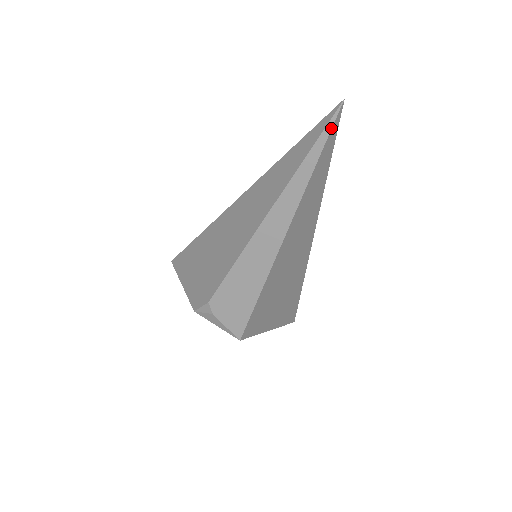
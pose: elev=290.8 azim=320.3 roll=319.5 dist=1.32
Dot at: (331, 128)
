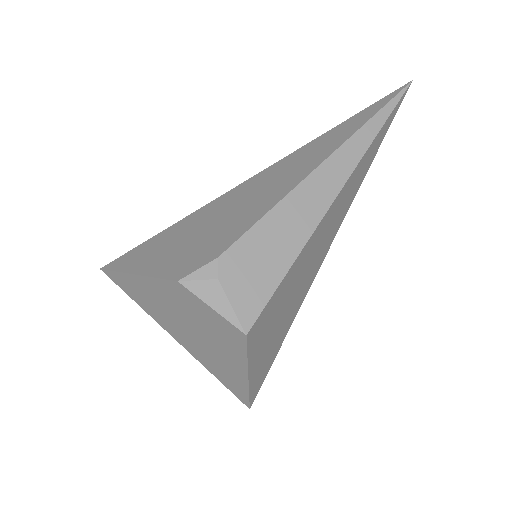
Dot at: (400, 98)
